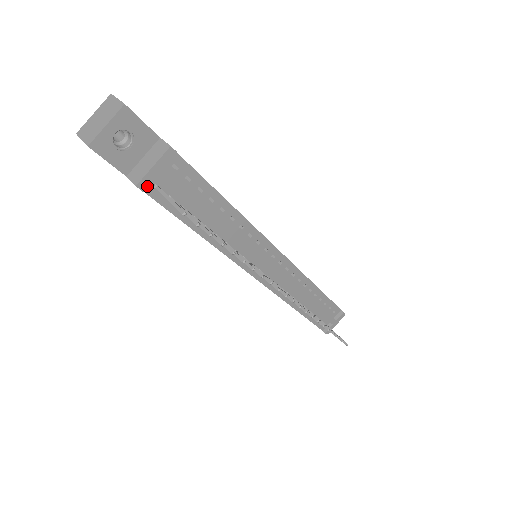
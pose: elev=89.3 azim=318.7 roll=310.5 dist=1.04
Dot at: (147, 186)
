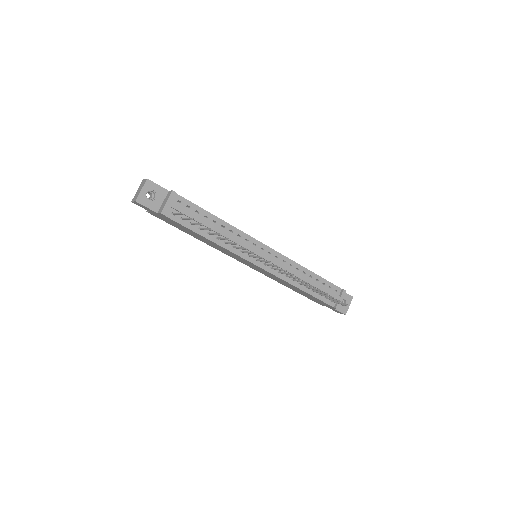
Dot at: (168, 214)
